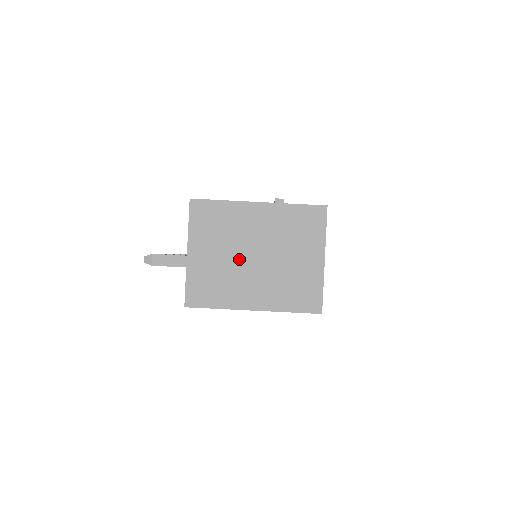
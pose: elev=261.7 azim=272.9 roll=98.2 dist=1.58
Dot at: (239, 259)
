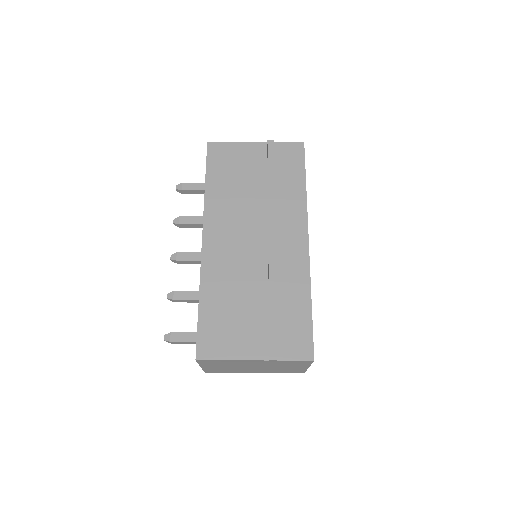
Dot at: (242, 368)
